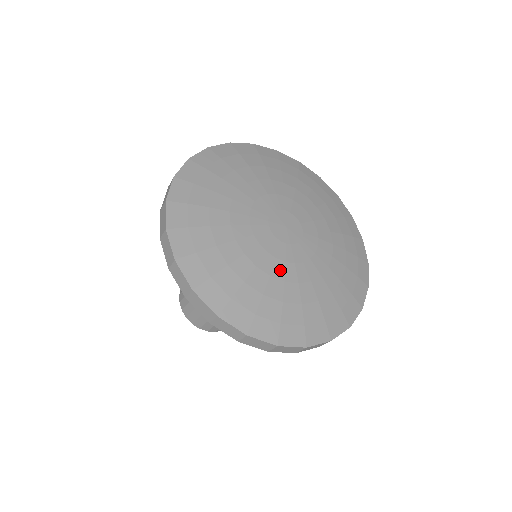
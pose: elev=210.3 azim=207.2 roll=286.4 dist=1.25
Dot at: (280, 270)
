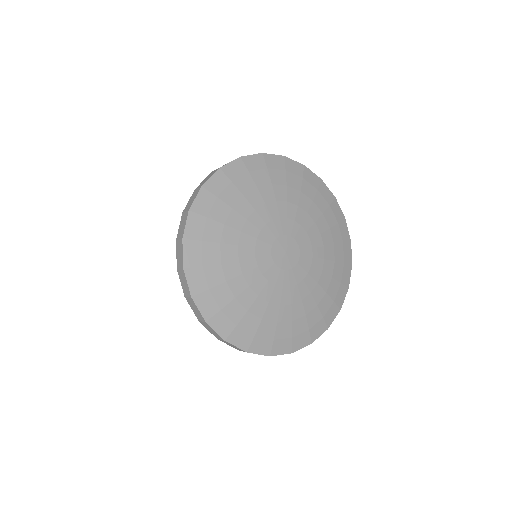
Dot at: (253, 276)
